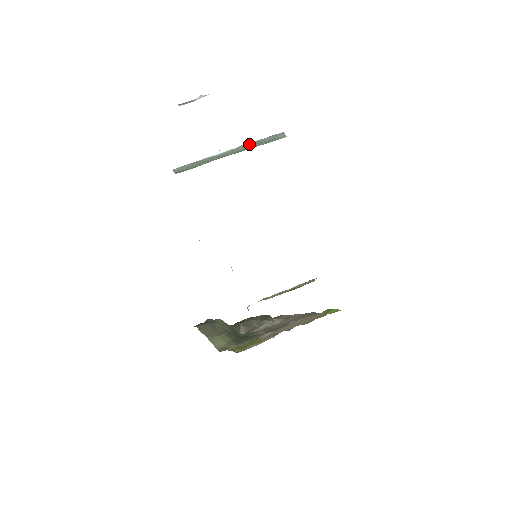
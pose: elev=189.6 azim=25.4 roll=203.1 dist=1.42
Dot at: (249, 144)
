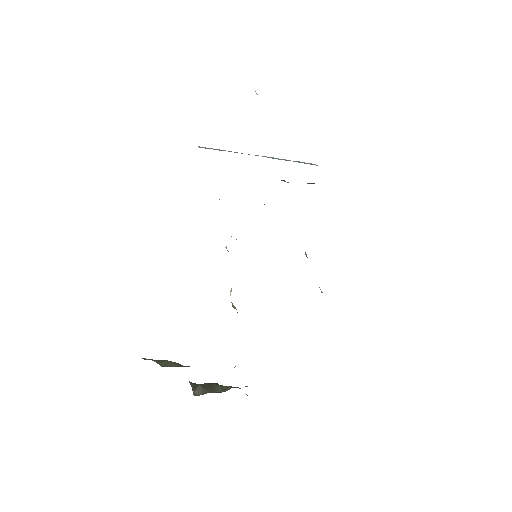
Dot at: (280, 159)
